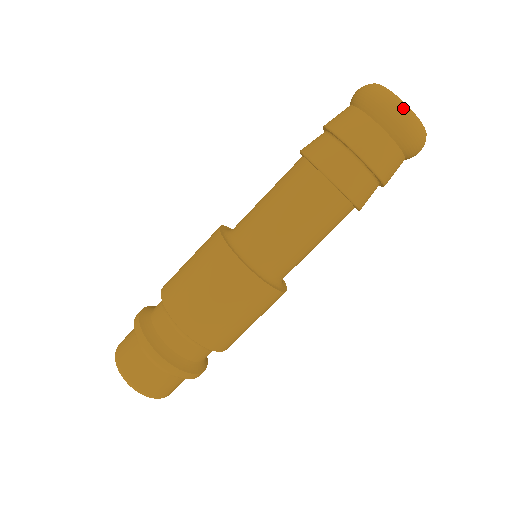
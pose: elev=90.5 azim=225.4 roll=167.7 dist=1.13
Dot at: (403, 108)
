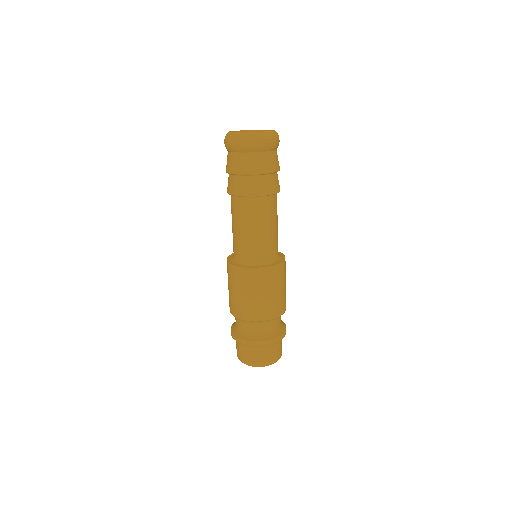
Dot at: (253, 136)
